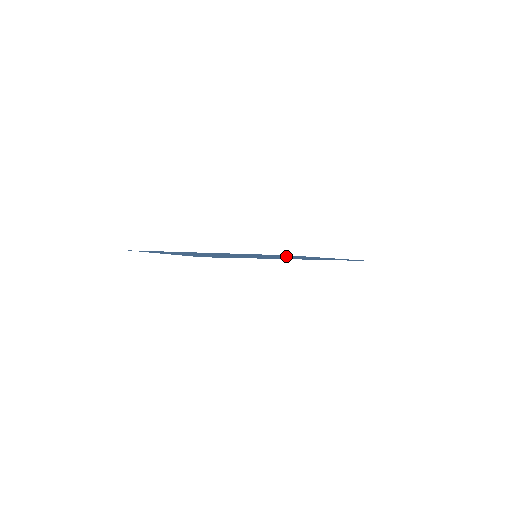
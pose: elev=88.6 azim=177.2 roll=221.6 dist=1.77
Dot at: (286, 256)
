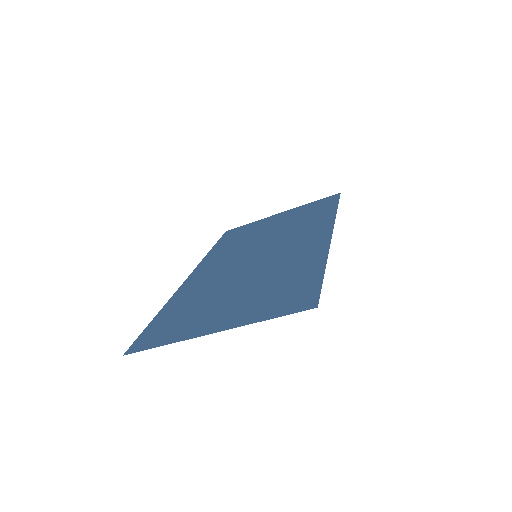
Dot at: (258, 235)
